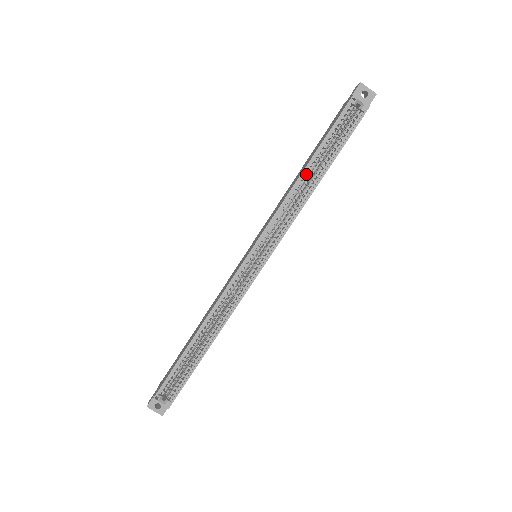
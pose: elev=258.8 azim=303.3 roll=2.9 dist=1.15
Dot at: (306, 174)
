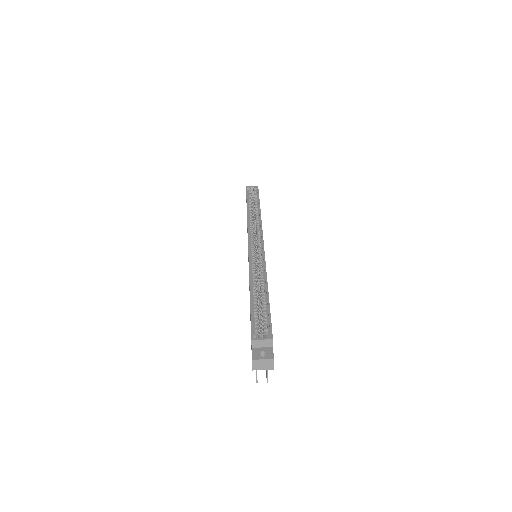
Dot at: (250, 211)
